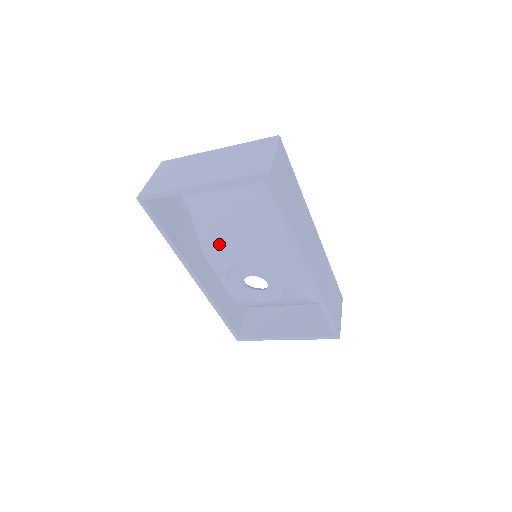
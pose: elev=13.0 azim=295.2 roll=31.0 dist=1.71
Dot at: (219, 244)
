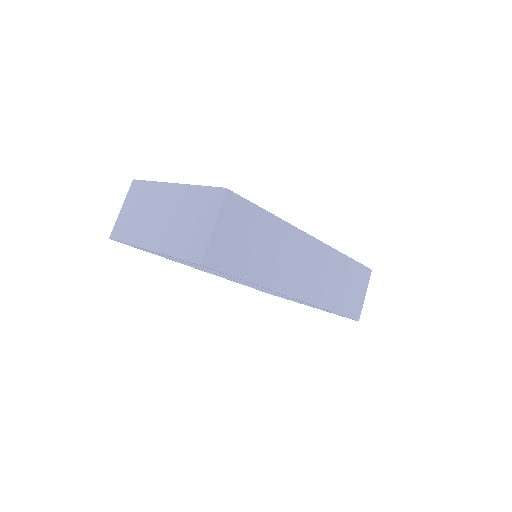
Dot at: occluded
